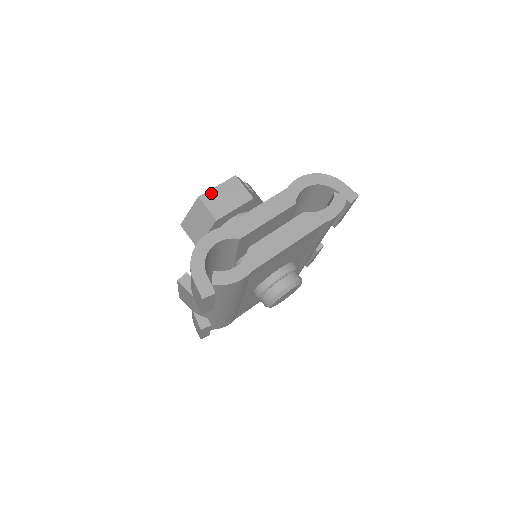
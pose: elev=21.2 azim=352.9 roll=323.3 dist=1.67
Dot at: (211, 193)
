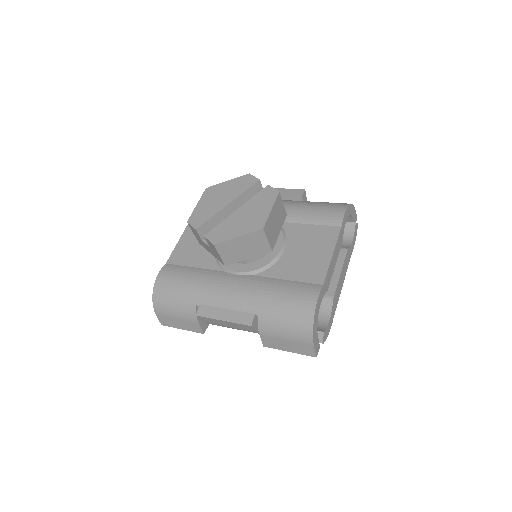
Dot at: (269, 220)
